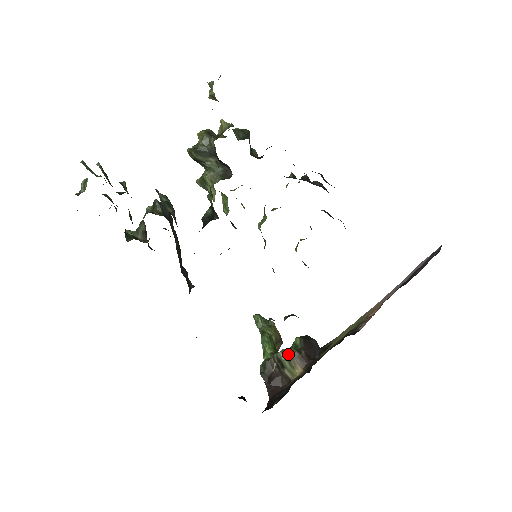
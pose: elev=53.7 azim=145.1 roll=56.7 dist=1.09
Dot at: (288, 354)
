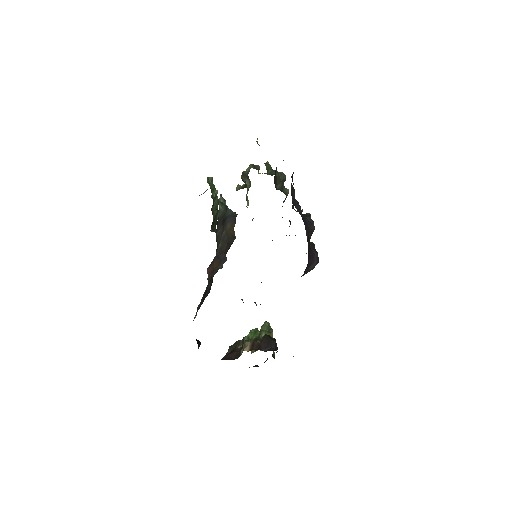
Dot at: occluded
